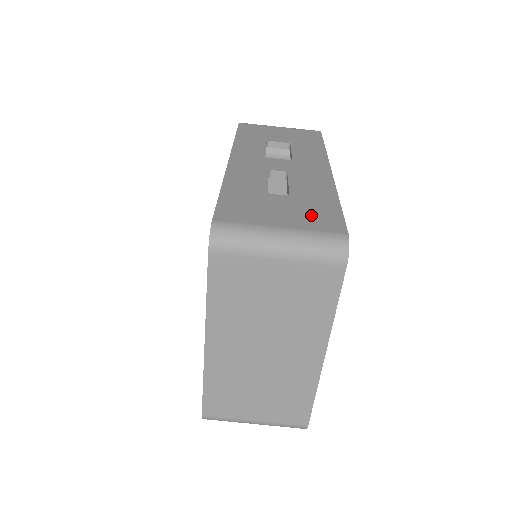
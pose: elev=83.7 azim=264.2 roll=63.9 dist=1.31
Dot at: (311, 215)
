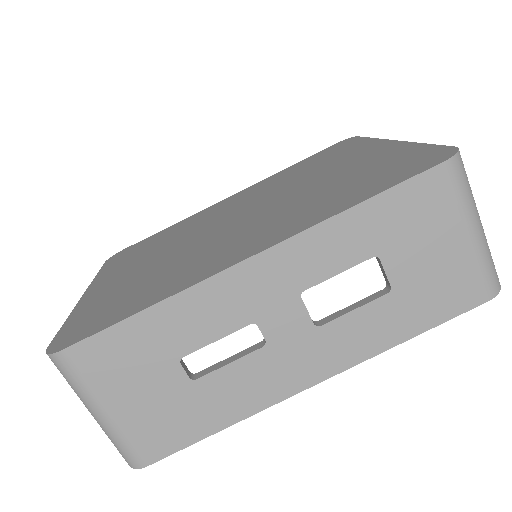
Dot at: (159, 423)
